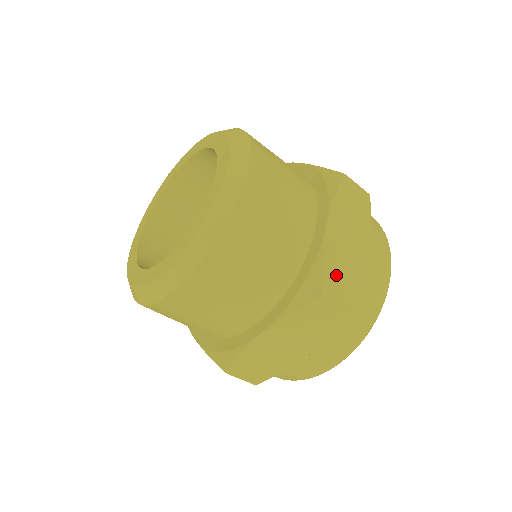
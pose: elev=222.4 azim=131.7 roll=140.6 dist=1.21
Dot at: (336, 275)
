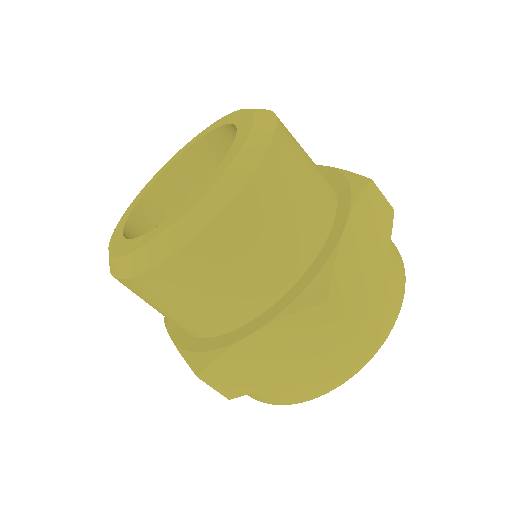
Dot at: occluded
